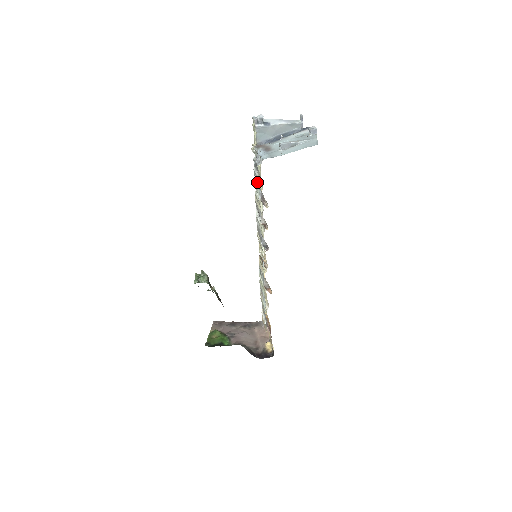
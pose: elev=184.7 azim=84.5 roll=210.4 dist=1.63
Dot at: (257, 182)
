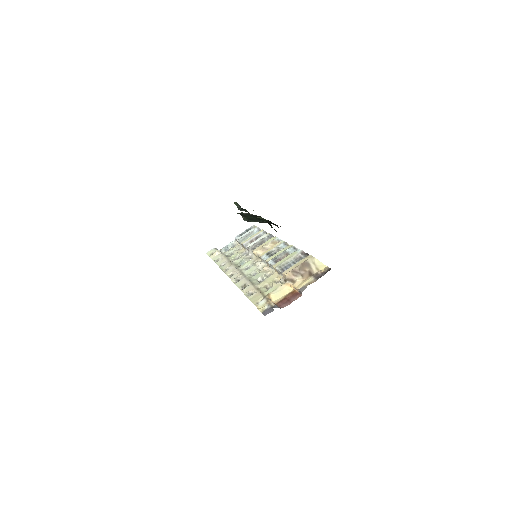
Dot at: (253, 230)
